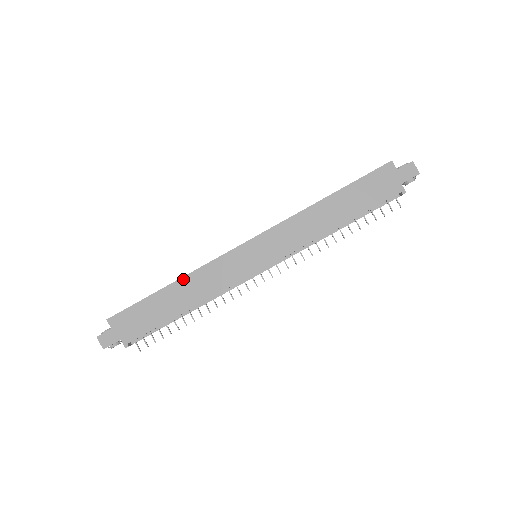
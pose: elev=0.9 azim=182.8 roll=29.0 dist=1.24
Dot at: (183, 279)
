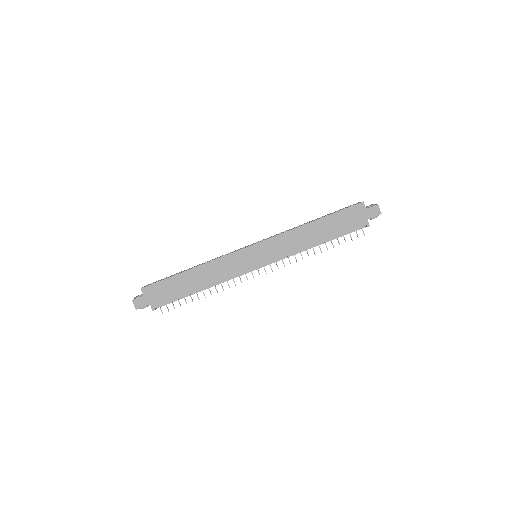
Dot at: (201, 266)
